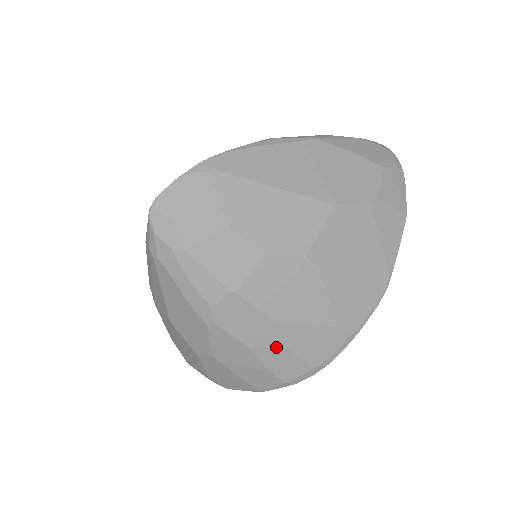
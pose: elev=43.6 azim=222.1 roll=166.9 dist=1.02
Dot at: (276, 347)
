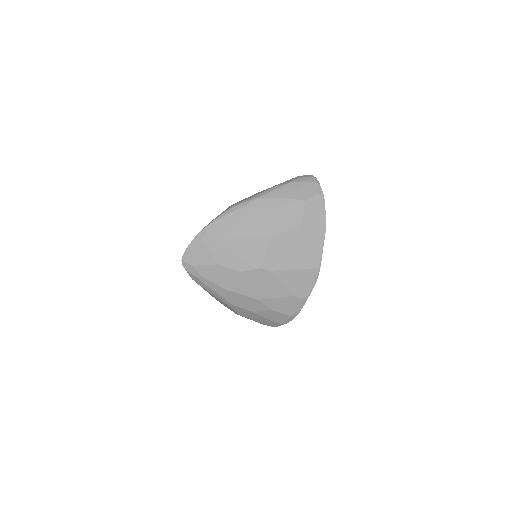
Dot at: (265, 310)
